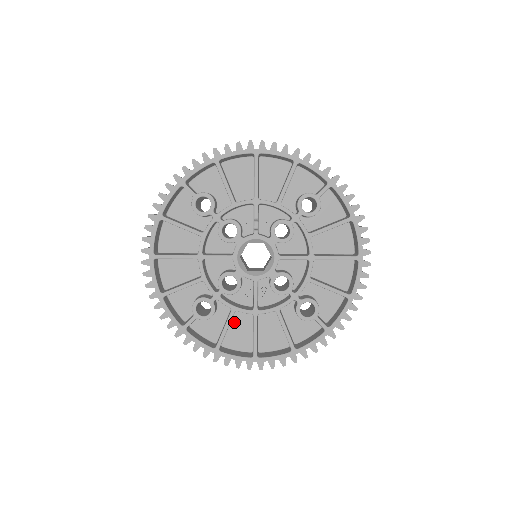
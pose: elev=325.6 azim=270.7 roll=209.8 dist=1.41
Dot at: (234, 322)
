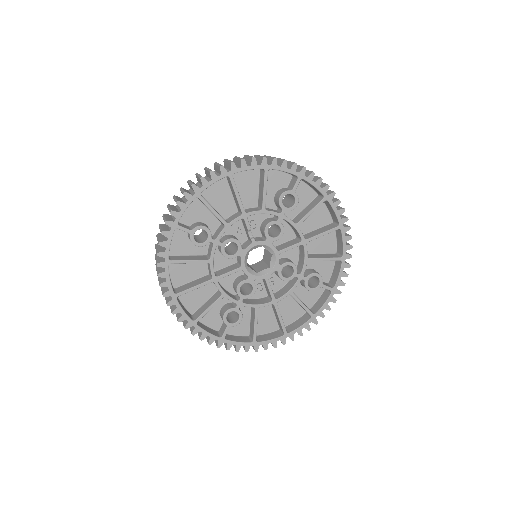
Dot at: occluded
